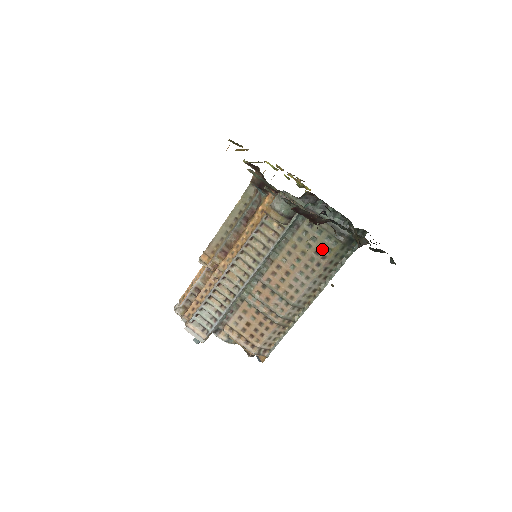
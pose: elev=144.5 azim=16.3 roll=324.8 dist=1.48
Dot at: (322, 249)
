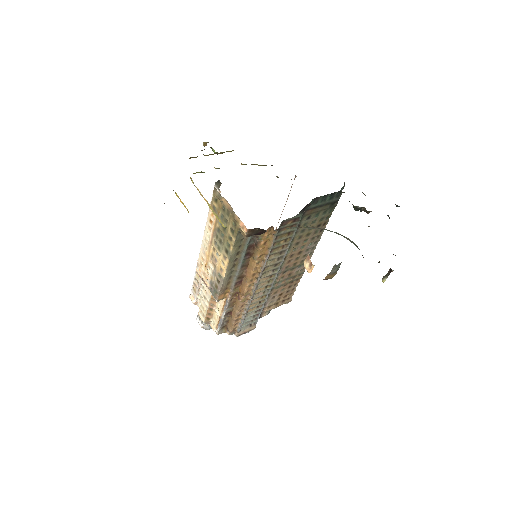
Dot at: (322, 221)
